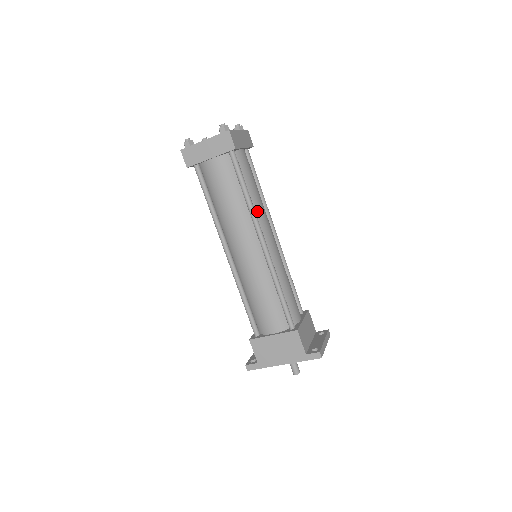
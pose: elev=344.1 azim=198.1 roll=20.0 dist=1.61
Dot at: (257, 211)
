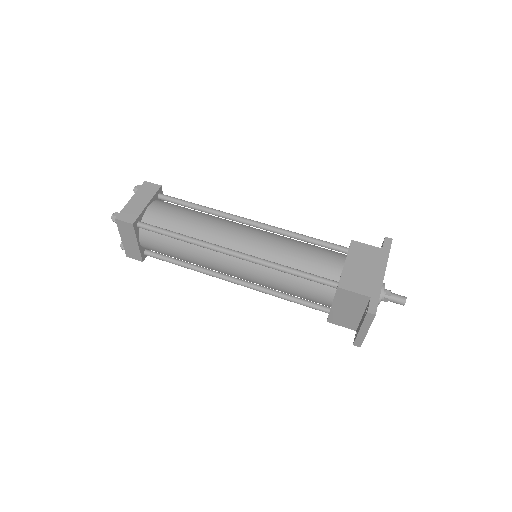
Dot at: occluded
